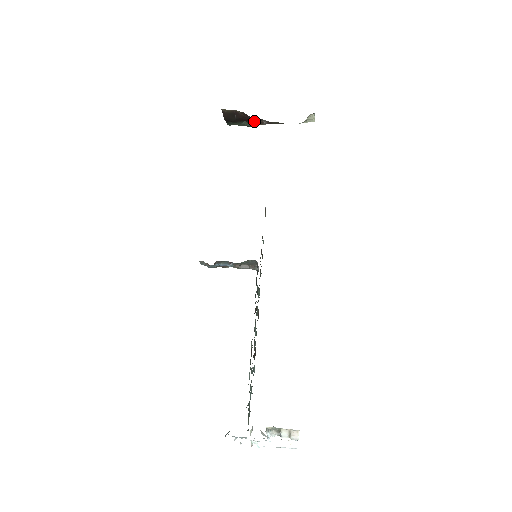
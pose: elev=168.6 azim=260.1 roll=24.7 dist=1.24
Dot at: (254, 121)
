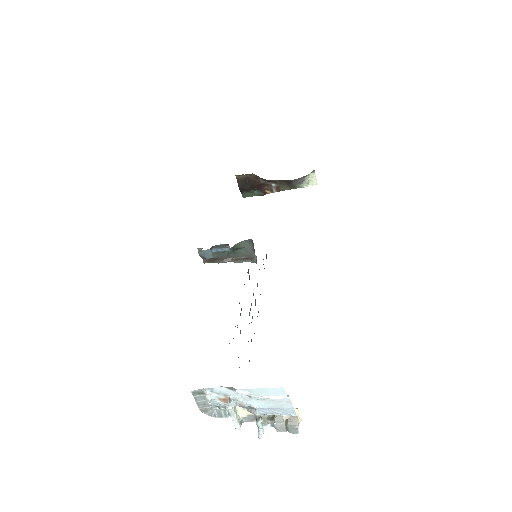
Dot at: (264, 188)
